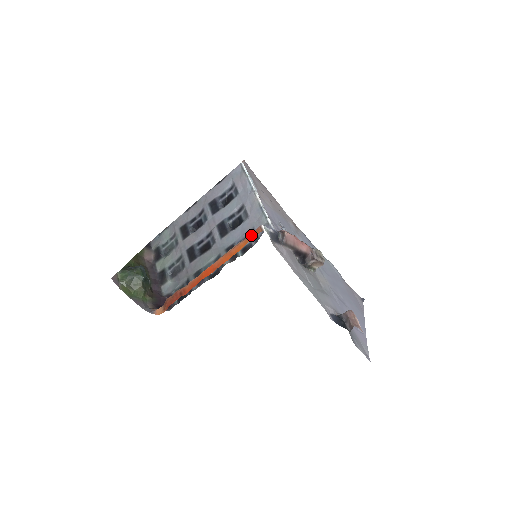
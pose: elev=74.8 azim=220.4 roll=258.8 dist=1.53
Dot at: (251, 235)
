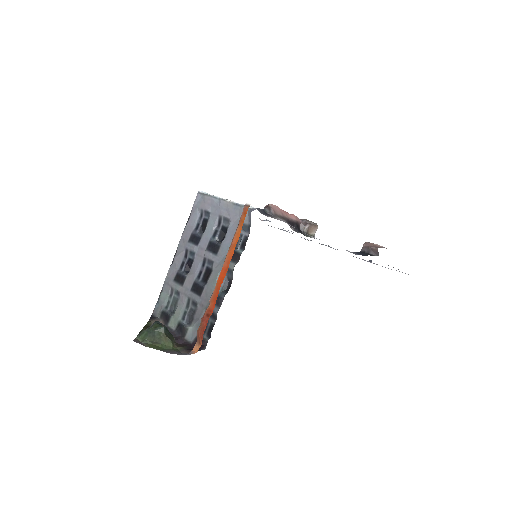
Dot at: (242, 217)
